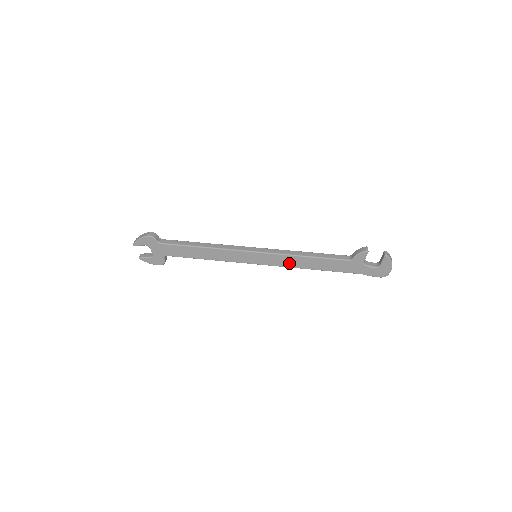
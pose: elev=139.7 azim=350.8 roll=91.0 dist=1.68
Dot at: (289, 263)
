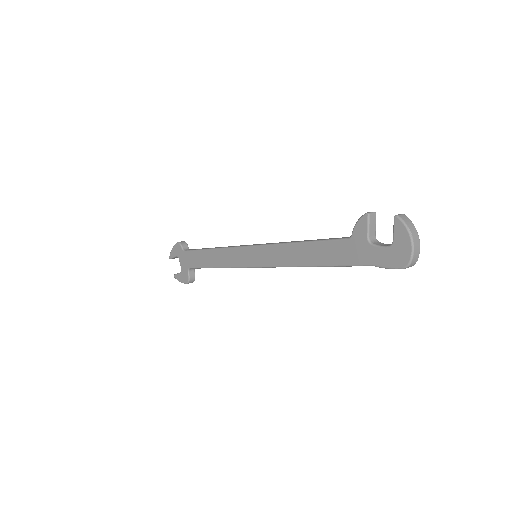
Dot at: (283, 258)
